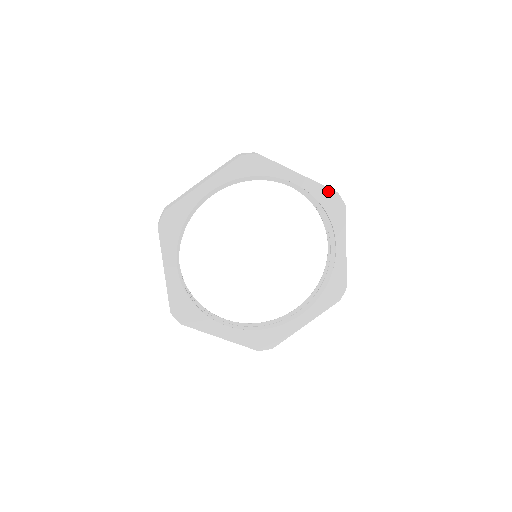
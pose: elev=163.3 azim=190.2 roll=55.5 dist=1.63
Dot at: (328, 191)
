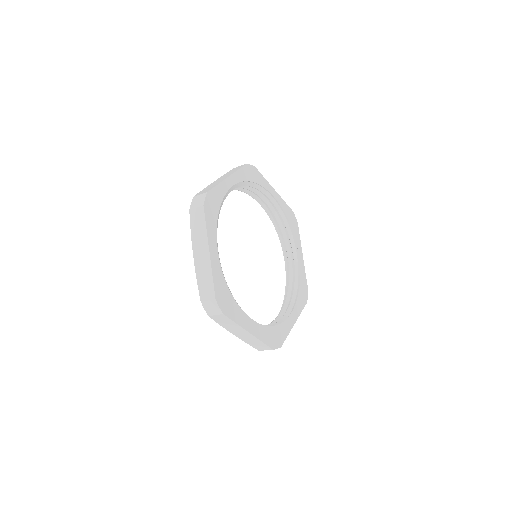
Dot at: (289, 209)
